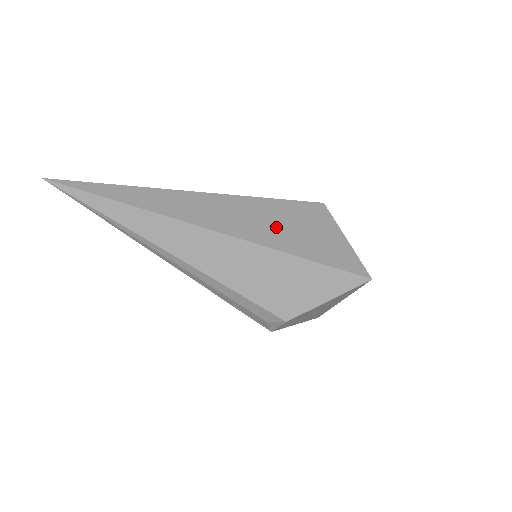
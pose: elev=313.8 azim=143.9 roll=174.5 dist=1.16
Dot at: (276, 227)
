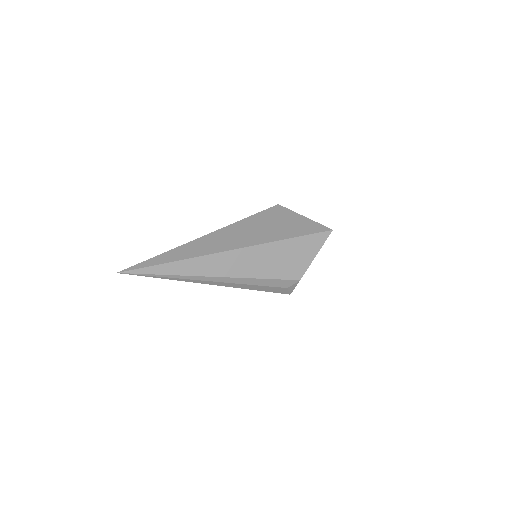
Dot at: (266, 230)
